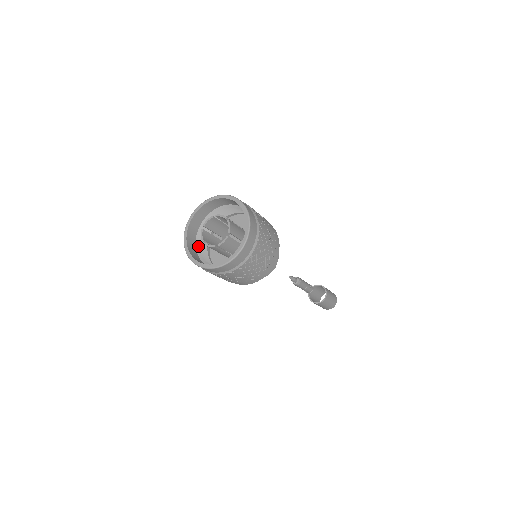
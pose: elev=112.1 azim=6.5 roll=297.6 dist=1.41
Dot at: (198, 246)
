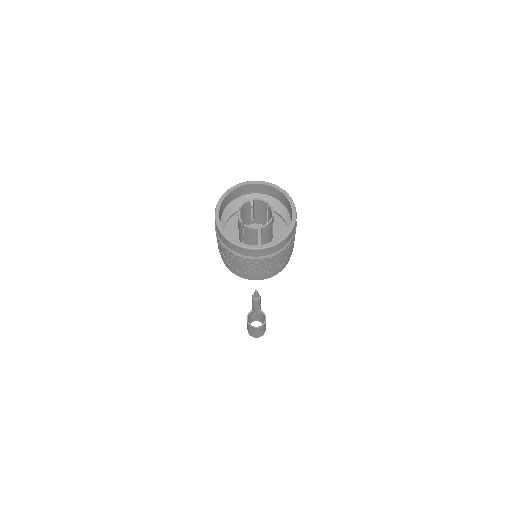
Dot at: (233, 203)
